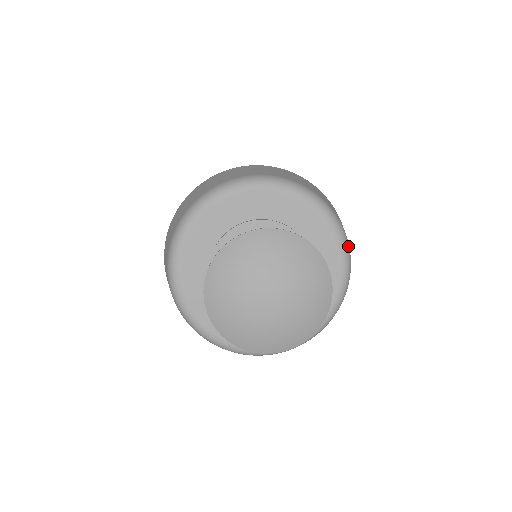
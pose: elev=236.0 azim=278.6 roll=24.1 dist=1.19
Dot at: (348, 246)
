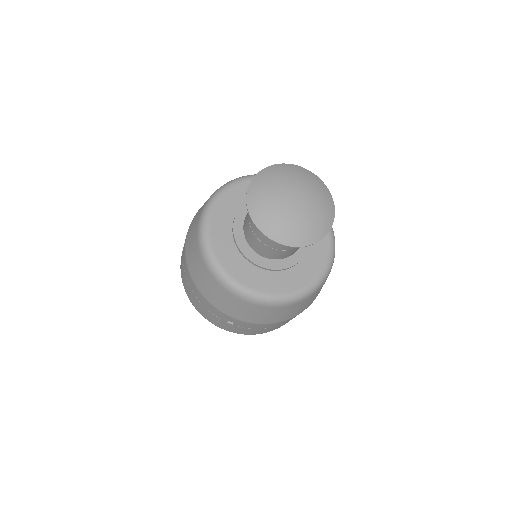
Dot at: occluded
